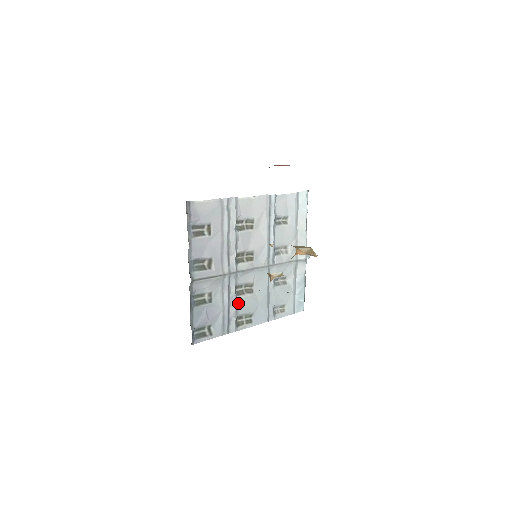
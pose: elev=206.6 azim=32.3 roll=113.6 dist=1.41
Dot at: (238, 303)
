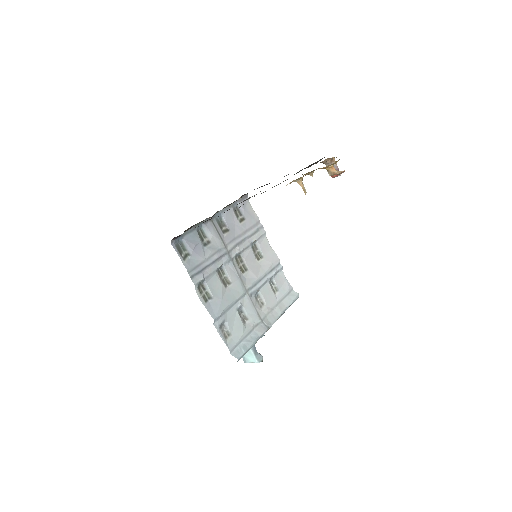
Dot at: (213, 276)
